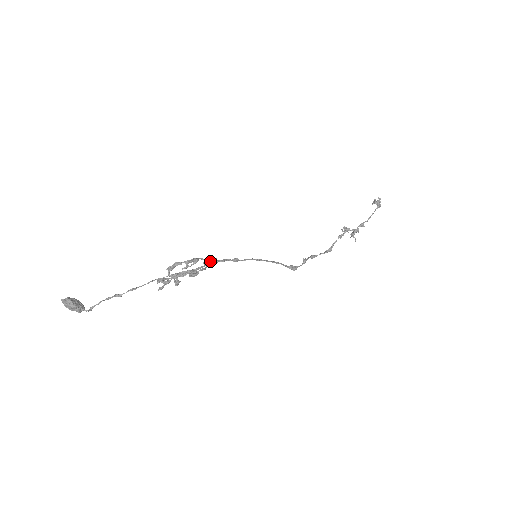
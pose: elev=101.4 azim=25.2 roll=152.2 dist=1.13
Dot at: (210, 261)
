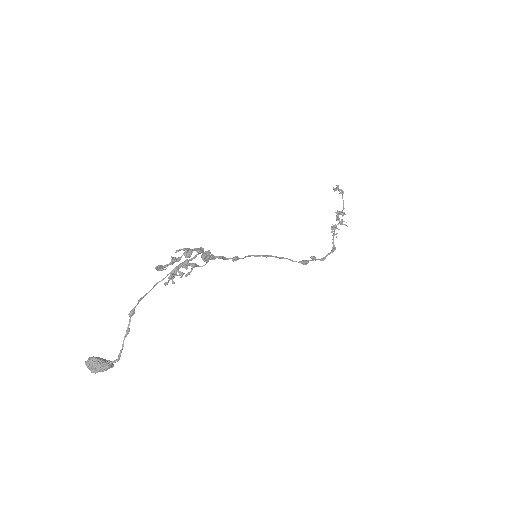
Dot at: (202, 248)
